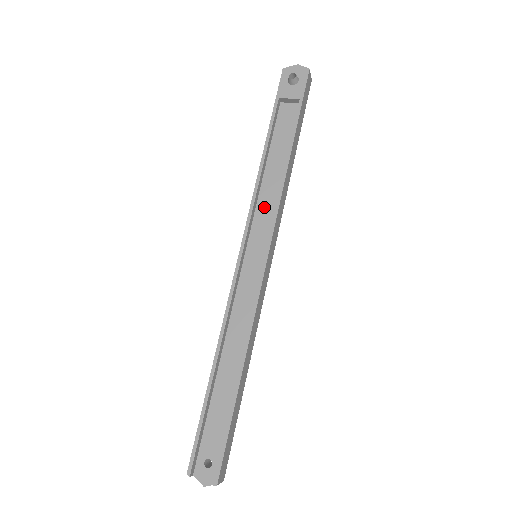
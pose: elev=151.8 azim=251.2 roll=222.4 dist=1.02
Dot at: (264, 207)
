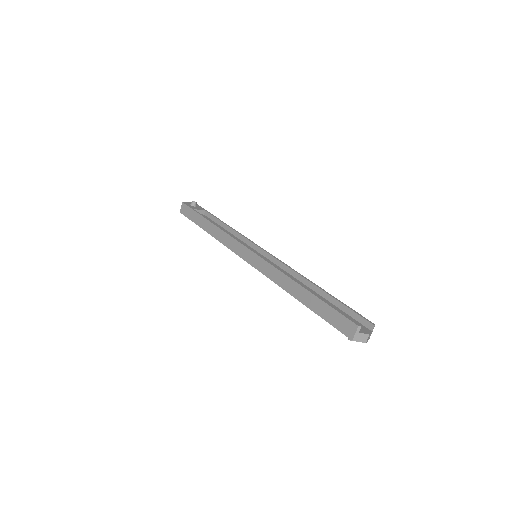
Dot at: occluded
